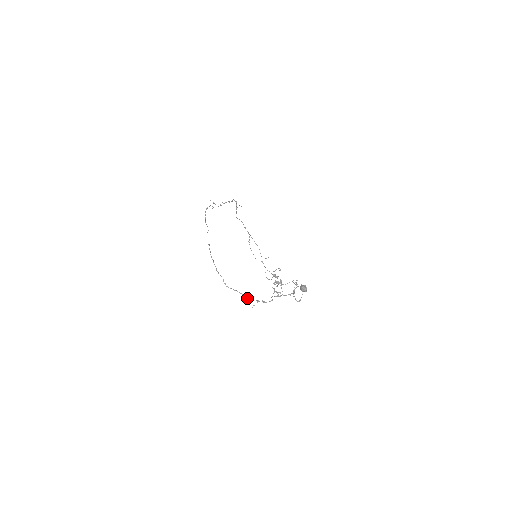
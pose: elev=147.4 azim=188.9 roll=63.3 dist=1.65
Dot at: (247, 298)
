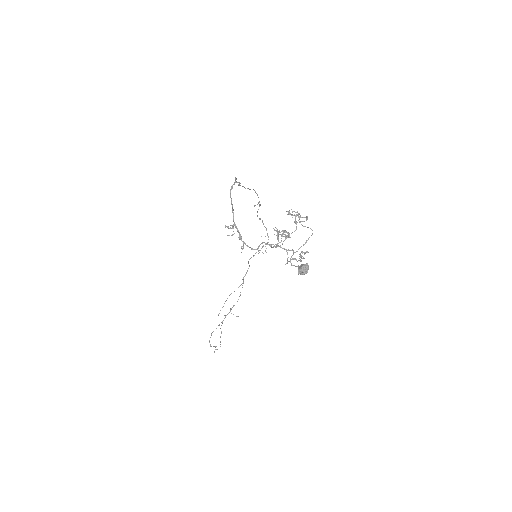
Dot at: (234, 223)
